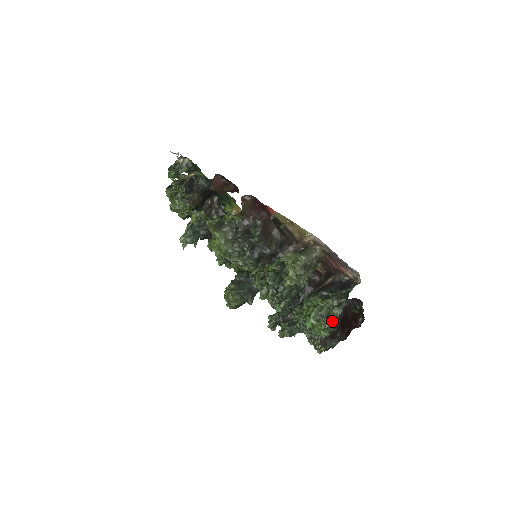
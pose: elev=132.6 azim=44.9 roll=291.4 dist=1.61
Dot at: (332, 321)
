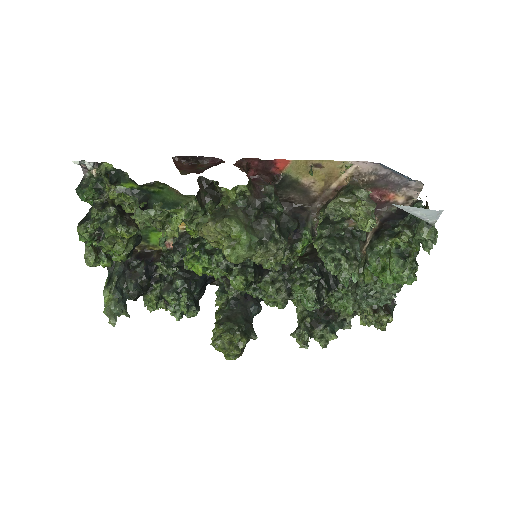
Dot at: (413, 259)
